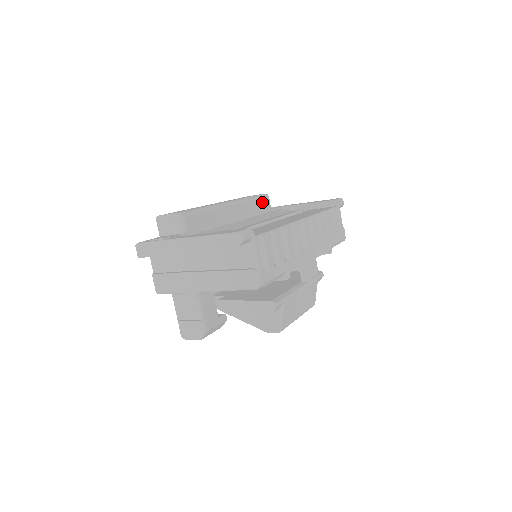
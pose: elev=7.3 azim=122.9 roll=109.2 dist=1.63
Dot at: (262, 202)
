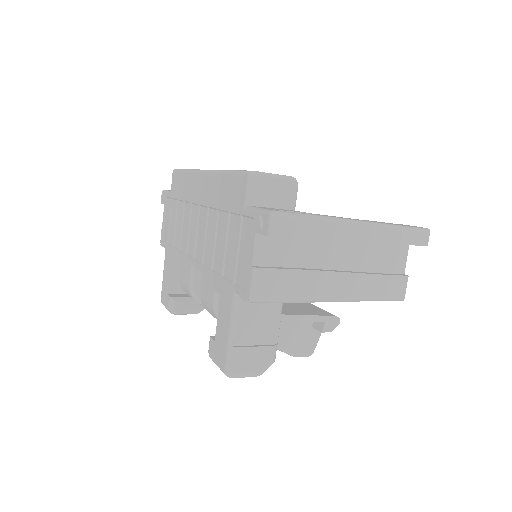
Dot at: occluded
